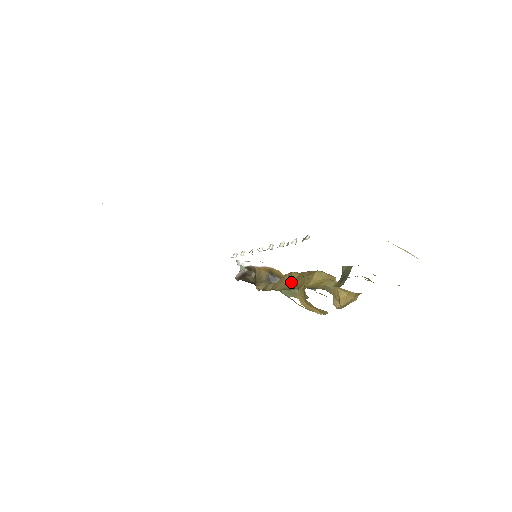
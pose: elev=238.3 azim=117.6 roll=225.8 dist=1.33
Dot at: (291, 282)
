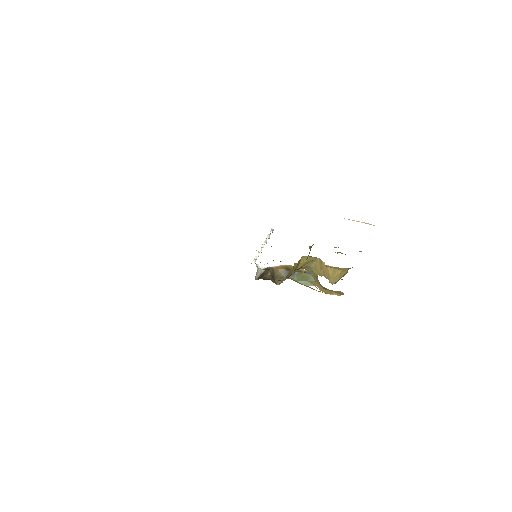
Dot at: (292, 271)
